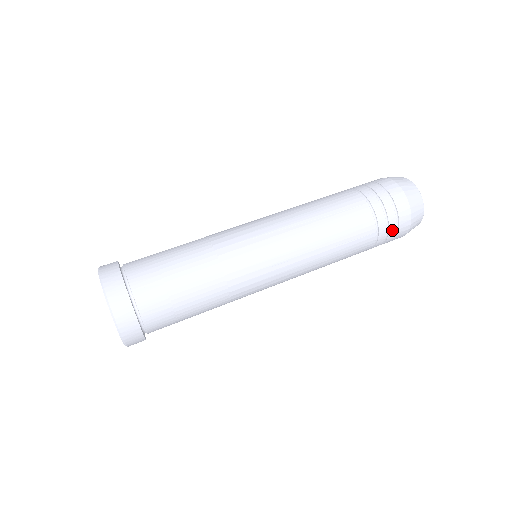
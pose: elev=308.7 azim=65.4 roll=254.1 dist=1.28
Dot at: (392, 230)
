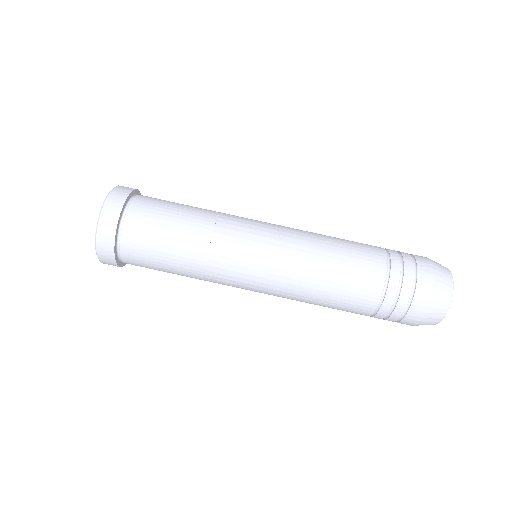
Dot at: (399, 311)
